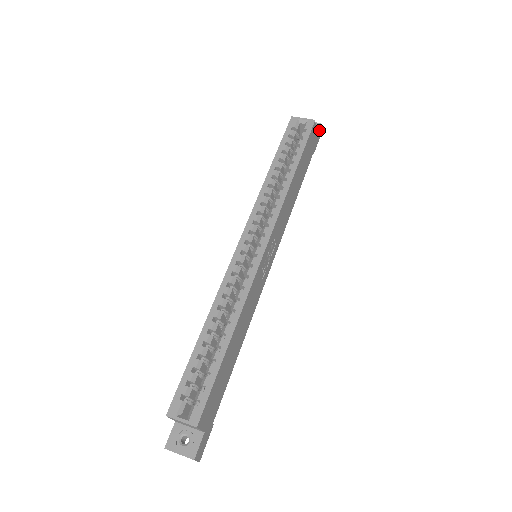
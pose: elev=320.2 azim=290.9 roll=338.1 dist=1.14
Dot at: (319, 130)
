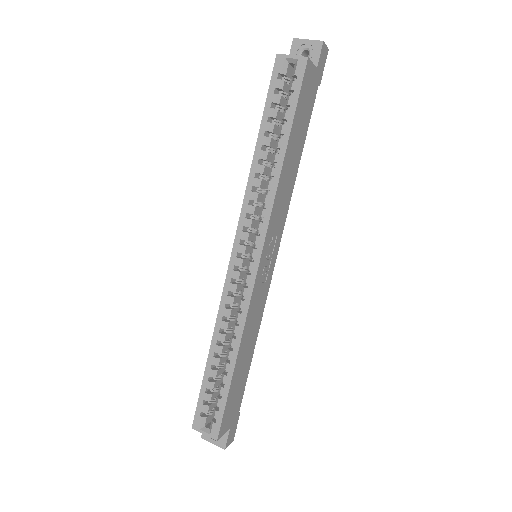
Dot at: (322, 51)
